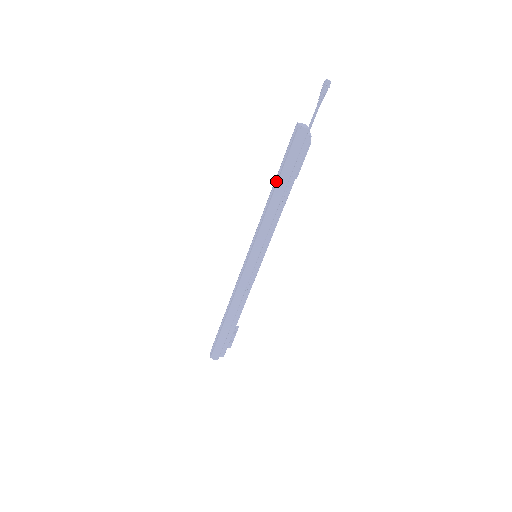
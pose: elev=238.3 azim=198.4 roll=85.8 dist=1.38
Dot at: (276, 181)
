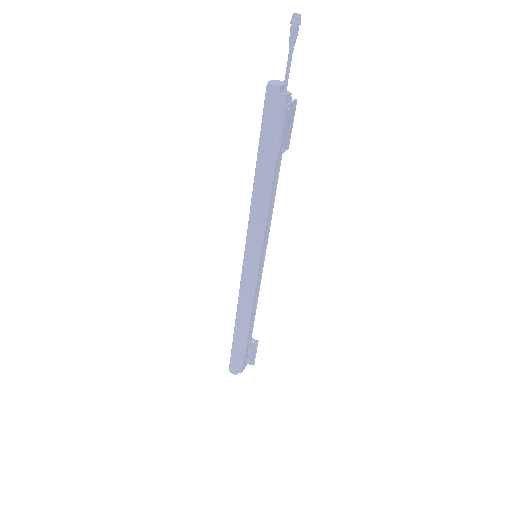
Dot at: occluded
